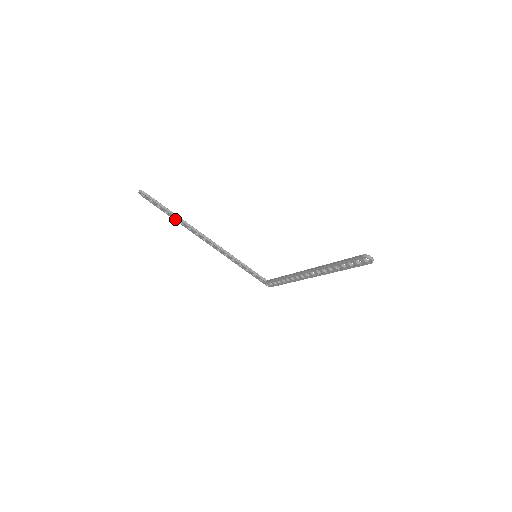
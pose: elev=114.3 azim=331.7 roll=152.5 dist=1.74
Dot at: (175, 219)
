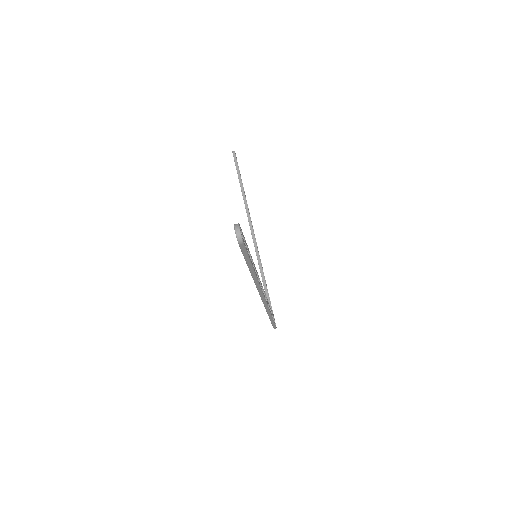
Dot at: occluded
